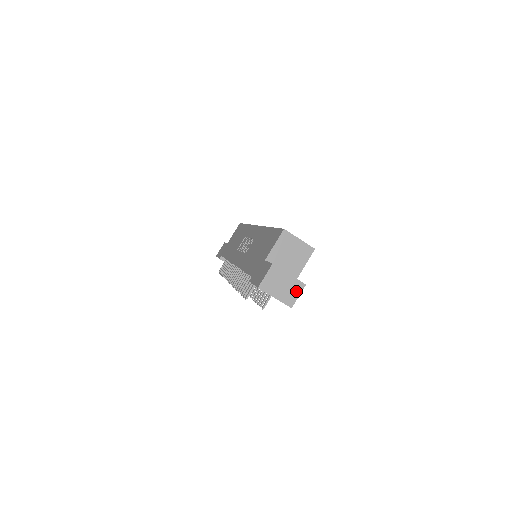
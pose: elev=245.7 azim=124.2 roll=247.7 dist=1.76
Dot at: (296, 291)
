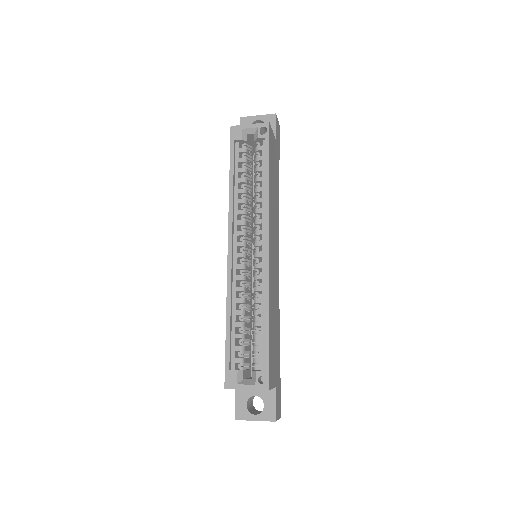
Dot at: occluded
